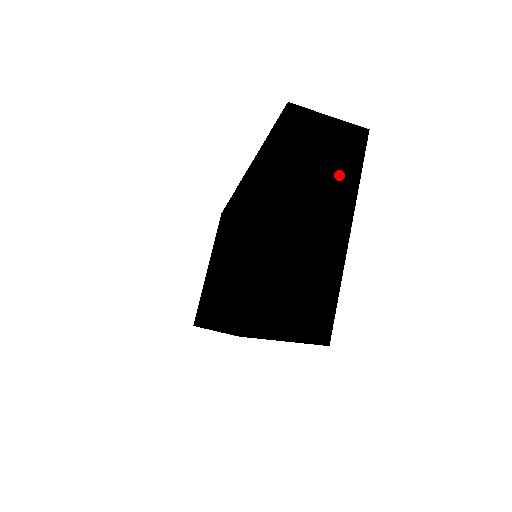
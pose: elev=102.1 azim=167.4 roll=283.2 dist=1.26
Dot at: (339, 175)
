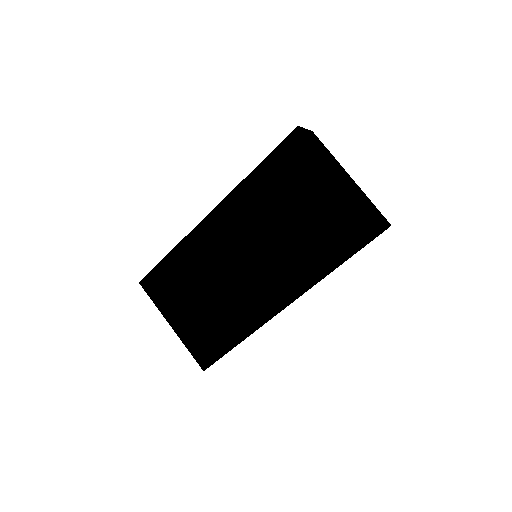
Dot at: (330, 154)
